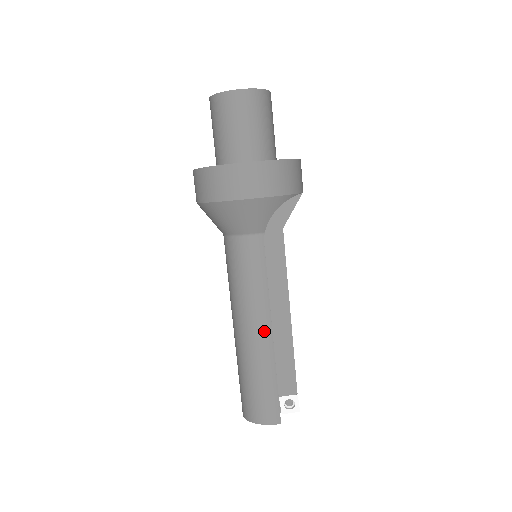
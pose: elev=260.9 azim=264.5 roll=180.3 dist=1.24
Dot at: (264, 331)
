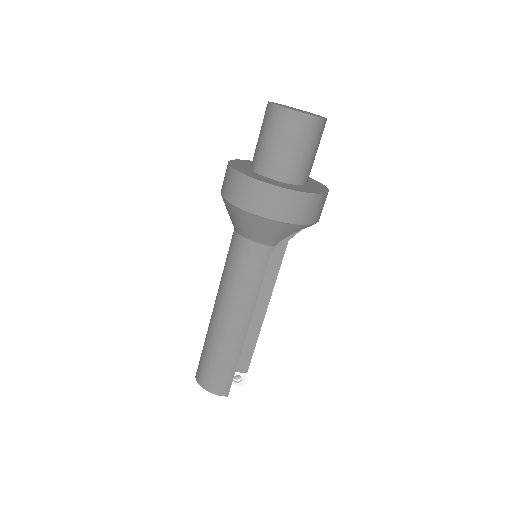
Dot at: (242, 325)
